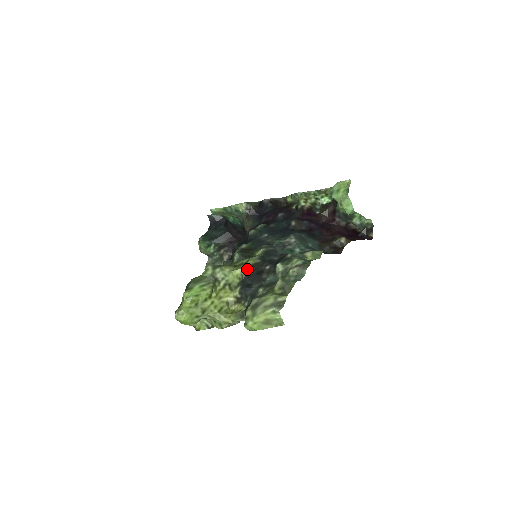
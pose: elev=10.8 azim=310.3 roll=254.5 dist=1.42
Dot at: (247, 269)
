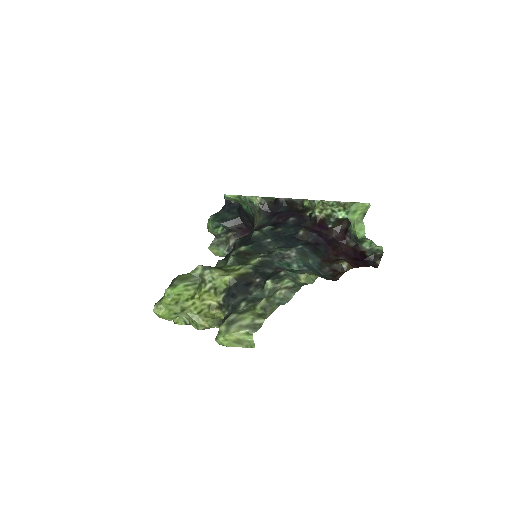
Dot at: (236, 277)
